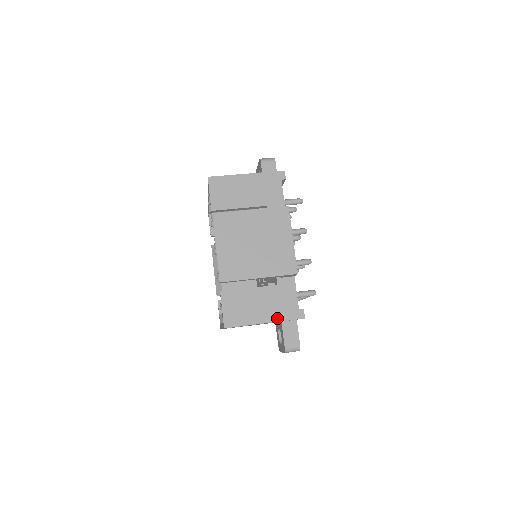
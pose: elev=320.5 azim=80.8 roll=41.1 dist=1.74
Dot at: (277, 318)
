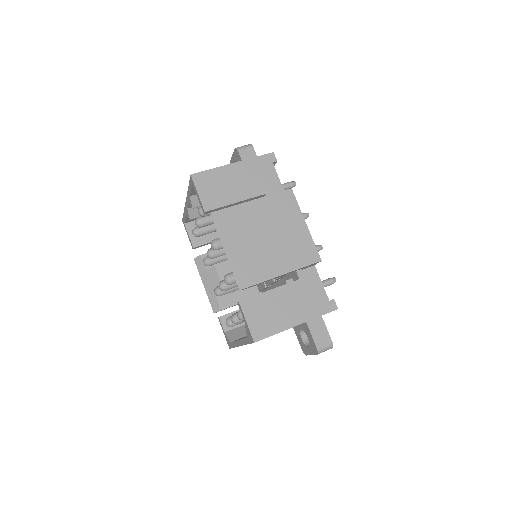
Dot at: (309, 316)
